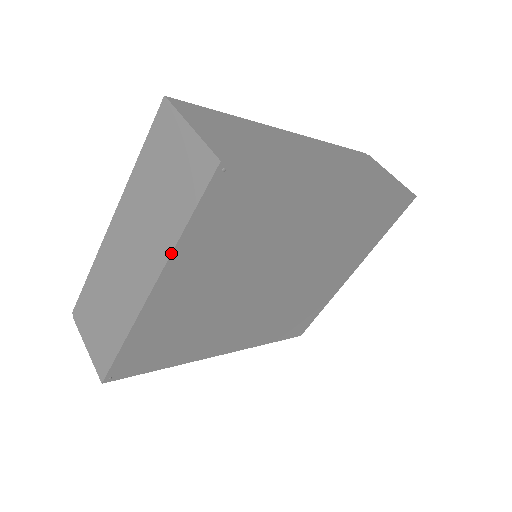
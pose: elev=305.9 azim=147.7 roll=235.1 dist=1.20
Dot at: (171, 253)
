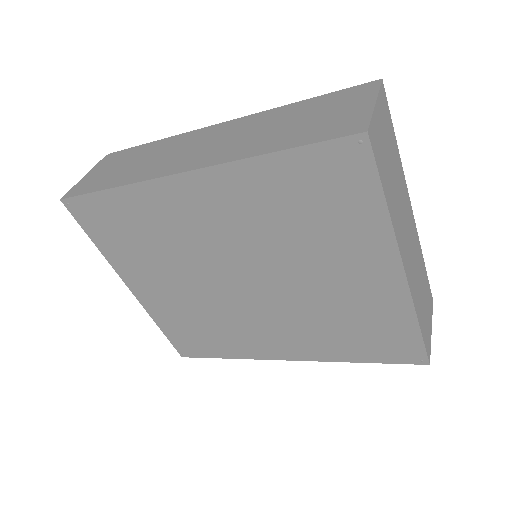
Dot at: (108, 262)
